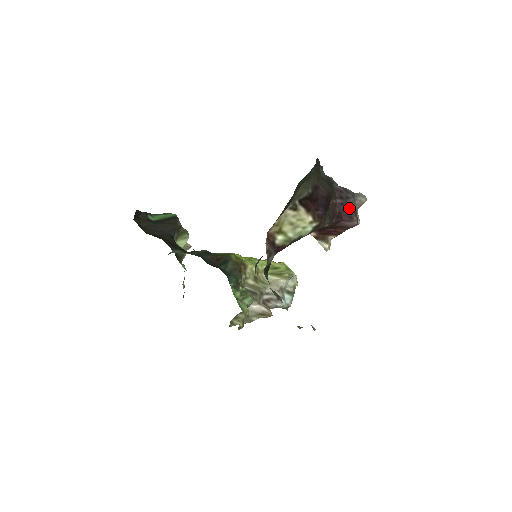
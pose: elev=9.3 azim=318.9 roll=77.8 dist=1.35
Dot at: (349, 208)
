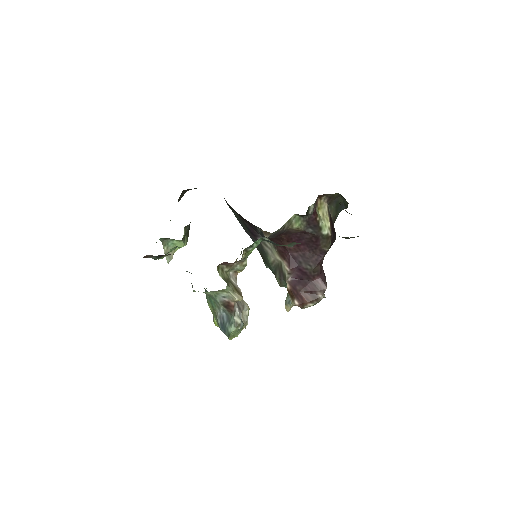
Dot at: (325, 277)
